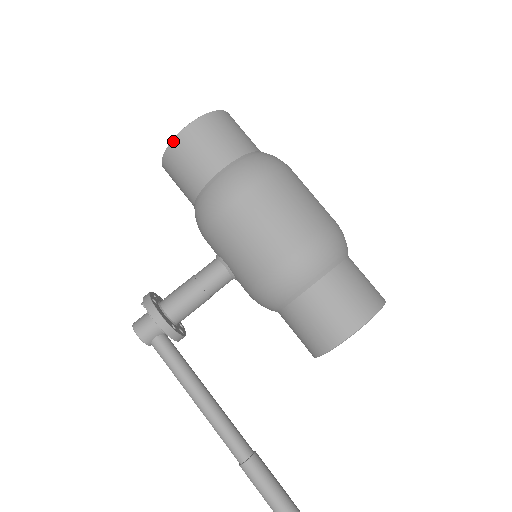
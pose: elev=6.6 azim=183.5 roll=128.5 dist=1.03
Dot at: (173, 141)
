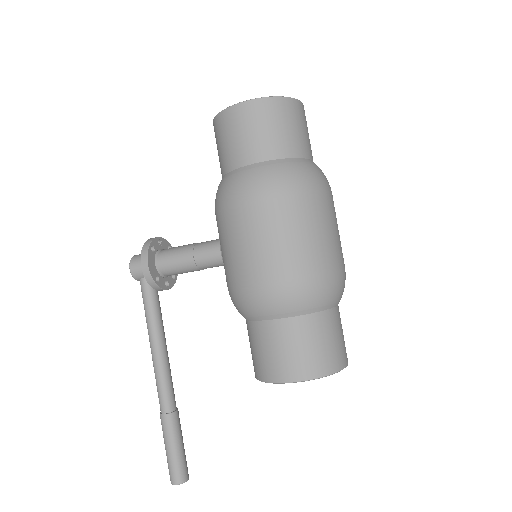
Dot at: (222, 112)
